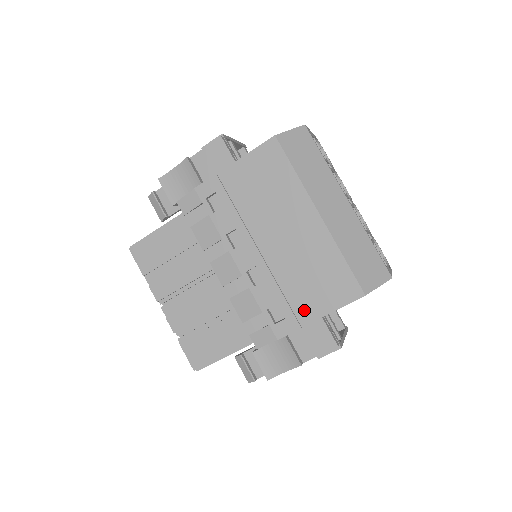
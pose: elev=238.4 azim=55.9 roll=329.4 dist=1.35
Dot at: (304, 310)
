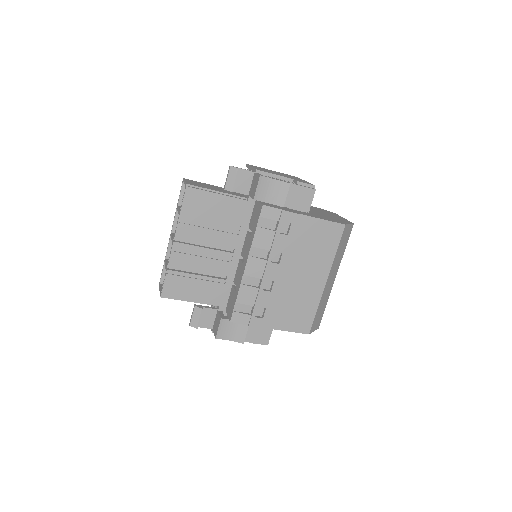
Dot at: (276, 321)
